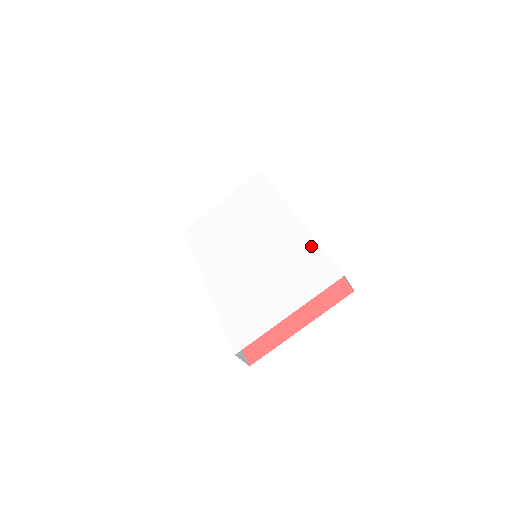
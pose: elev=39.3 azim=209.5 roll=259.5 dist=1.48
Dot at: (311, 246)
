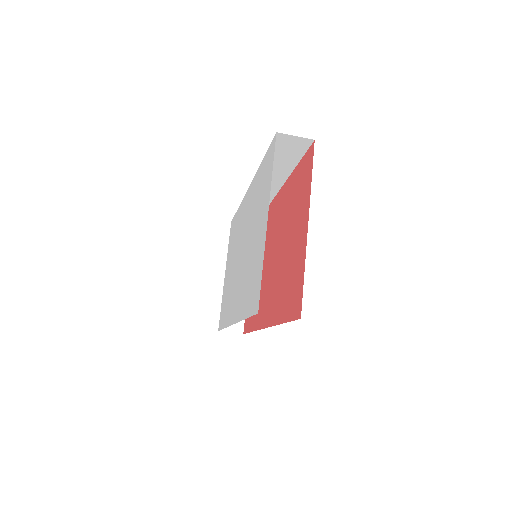
Dot at: (258, 173)
